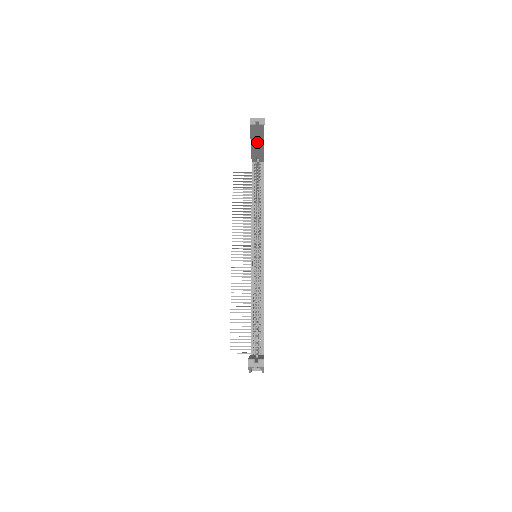
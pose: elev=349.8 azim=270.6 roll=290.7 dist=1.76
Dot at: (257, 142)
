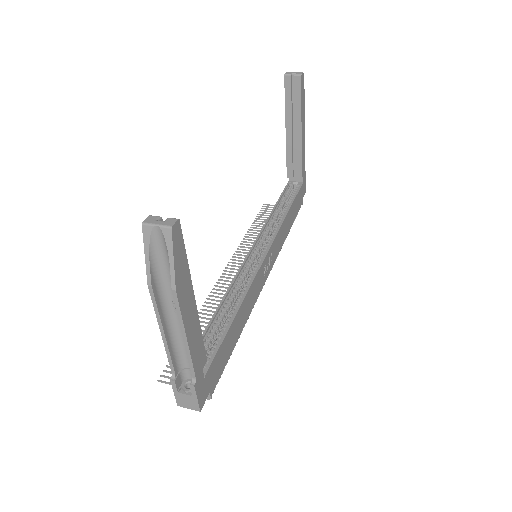
Dot at: (294, 129)
